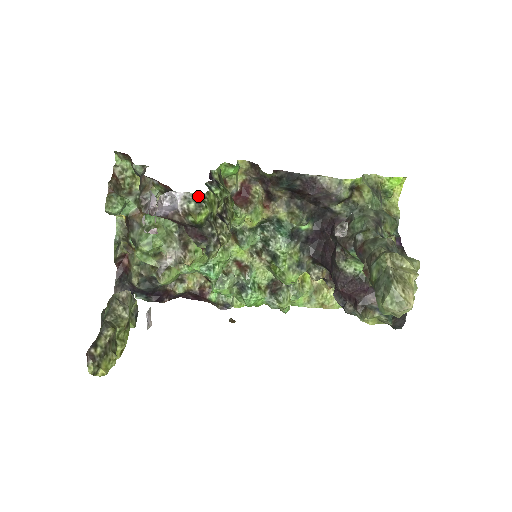
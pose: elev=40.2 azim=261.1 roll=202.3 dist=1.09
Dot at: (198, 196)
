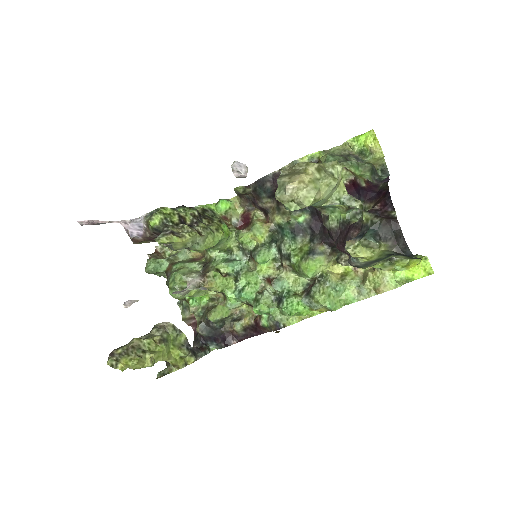
Dot at: (154, 211)
